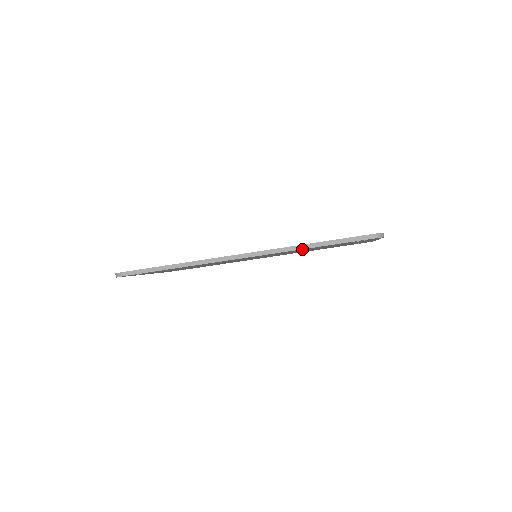
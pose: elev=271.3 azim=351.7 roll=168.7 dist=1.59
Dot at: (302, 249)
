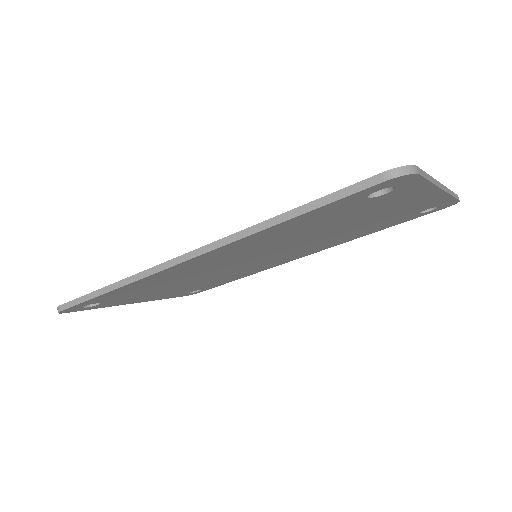
Dot at: (273, 228)
